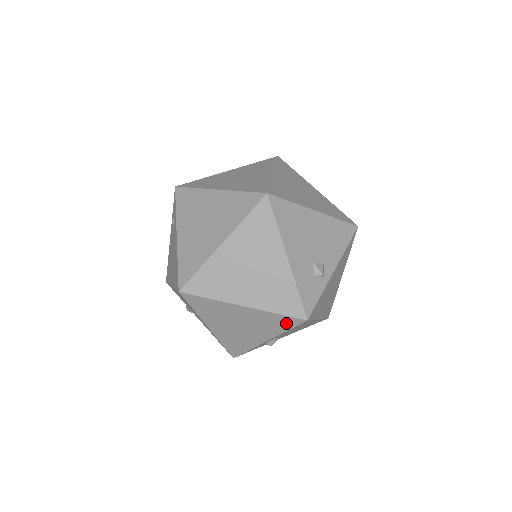
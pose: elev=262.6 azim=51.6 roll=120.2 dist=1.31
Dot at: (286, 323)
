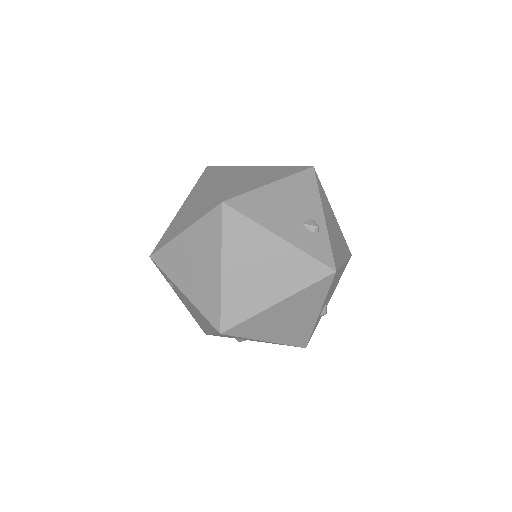
Dot at: (322, 287)
